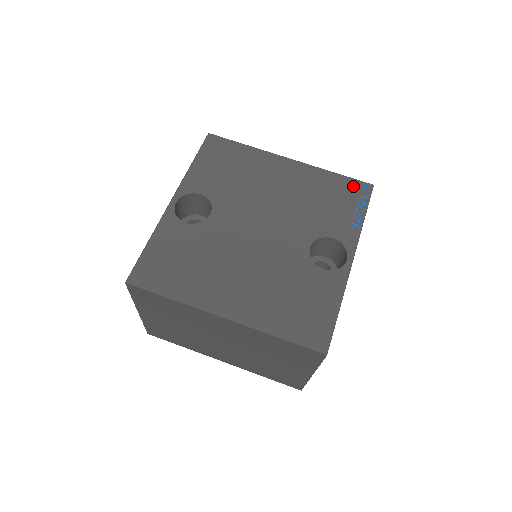
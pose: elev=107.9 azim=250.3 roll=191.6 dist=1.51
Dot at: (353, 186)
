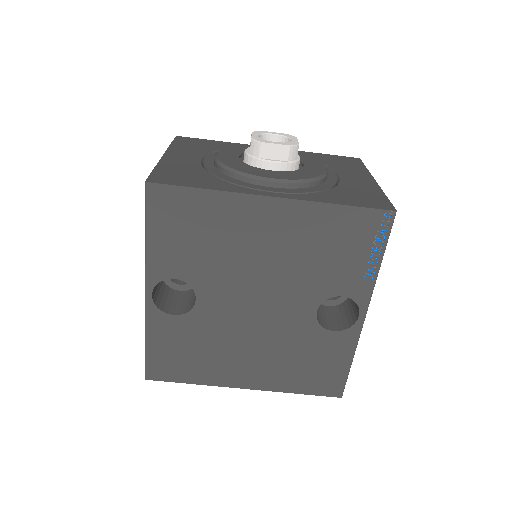
Dot at: (367, 221)
